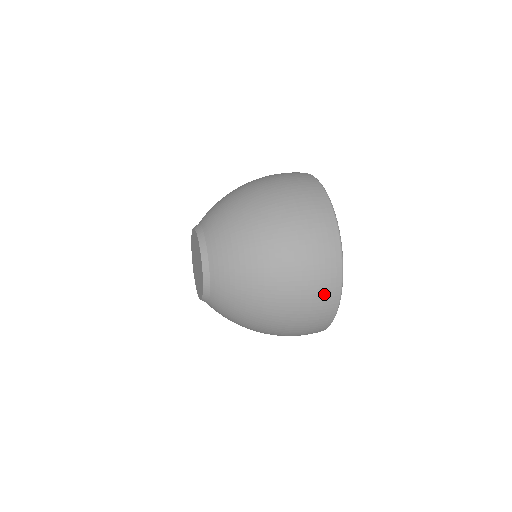
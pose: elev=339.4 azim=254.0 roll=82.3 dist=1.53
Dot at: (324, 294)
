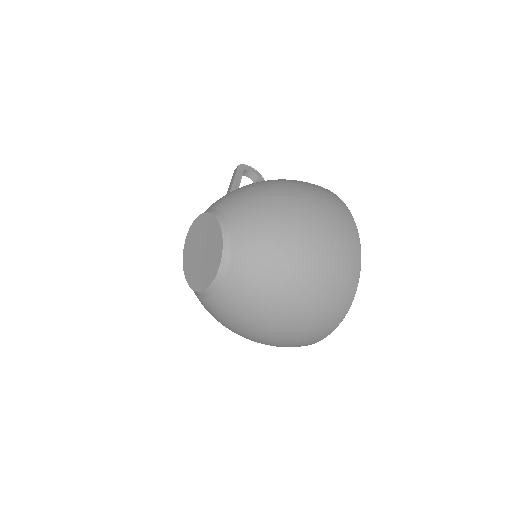
Dot at: (316, 336)
